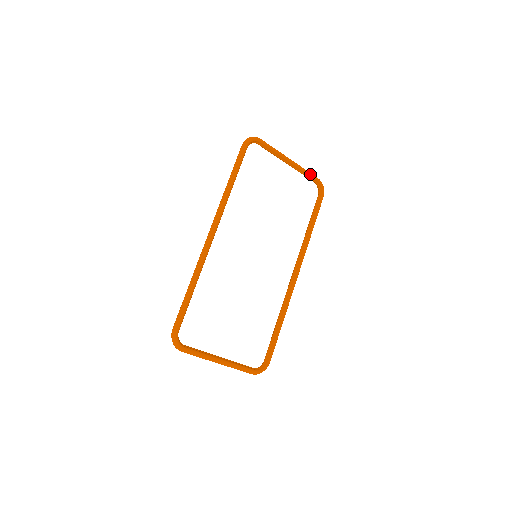
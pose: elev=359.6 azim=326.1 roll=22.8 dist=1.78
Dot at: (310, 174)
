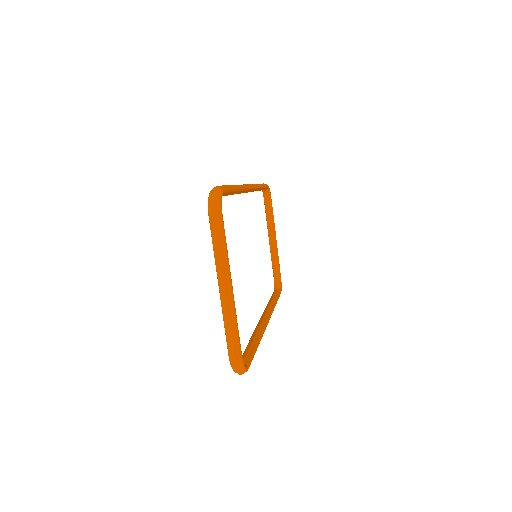
Dot at: (279, 265)
